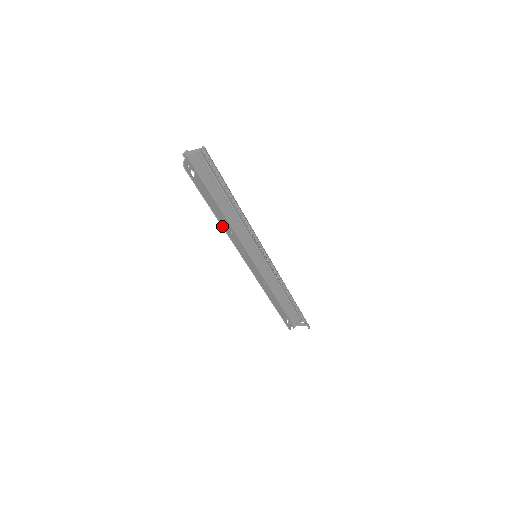
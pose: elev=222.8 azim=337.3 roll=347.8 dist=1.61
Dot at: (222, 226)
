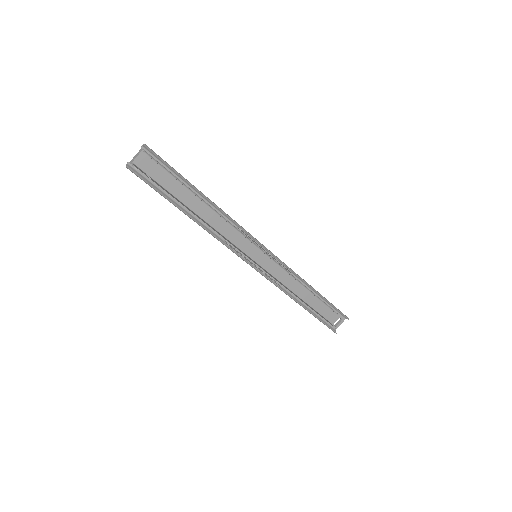
Dot at: occluded
